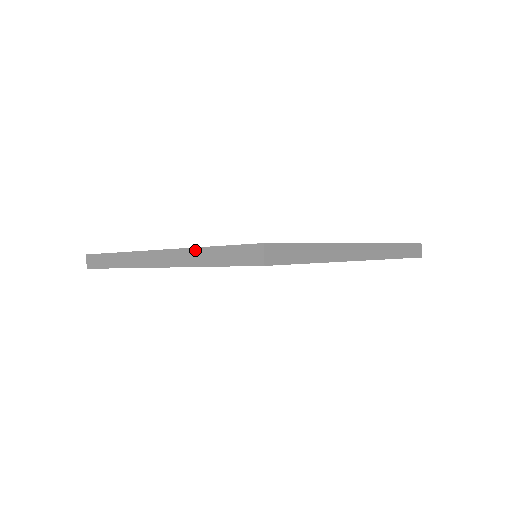
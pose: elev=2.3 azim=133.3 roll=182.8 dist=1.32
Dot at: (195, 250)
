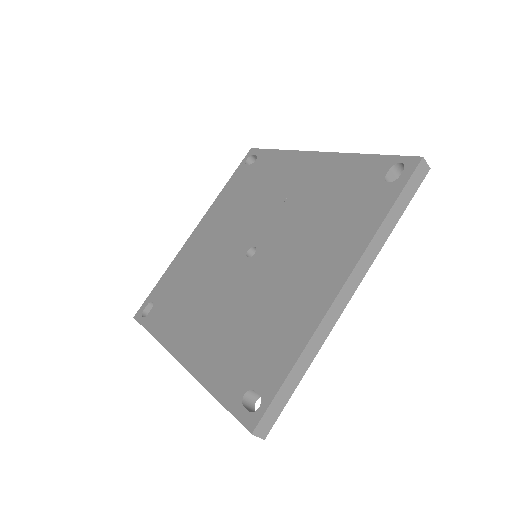
Dot at: (207, 389)
